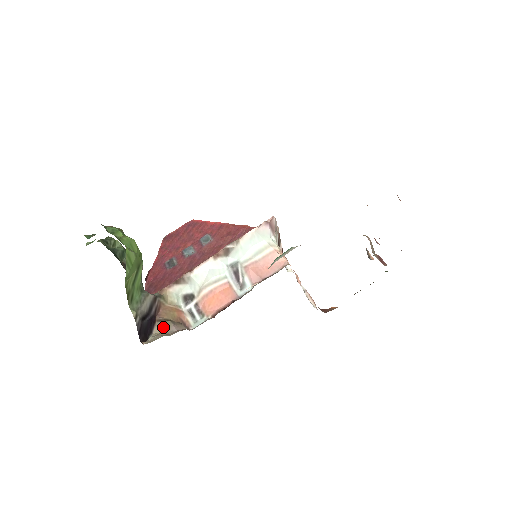
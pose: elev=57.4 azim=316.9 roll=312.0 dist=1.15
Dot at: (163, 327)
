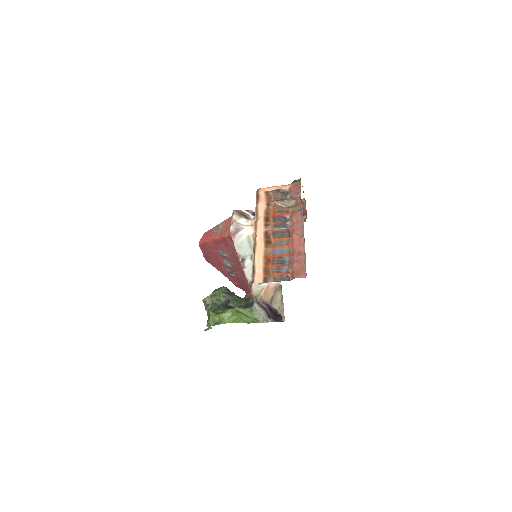
Dot at: (276, 303)
